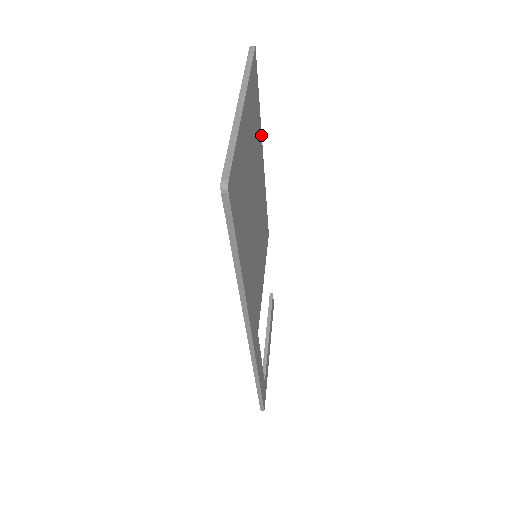
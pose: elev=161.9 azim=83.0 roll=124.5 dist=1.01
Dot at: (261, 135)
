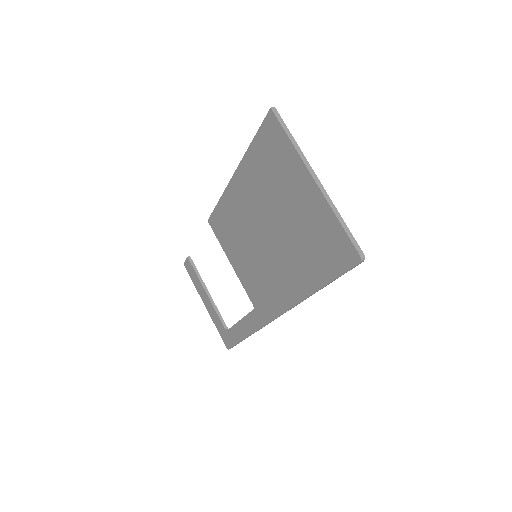
Dot at: (245, 161)
